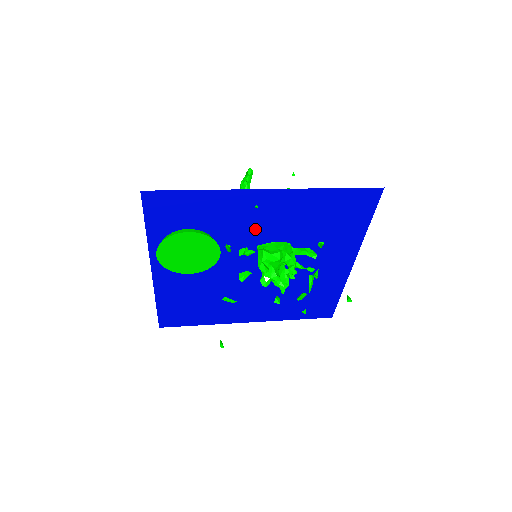
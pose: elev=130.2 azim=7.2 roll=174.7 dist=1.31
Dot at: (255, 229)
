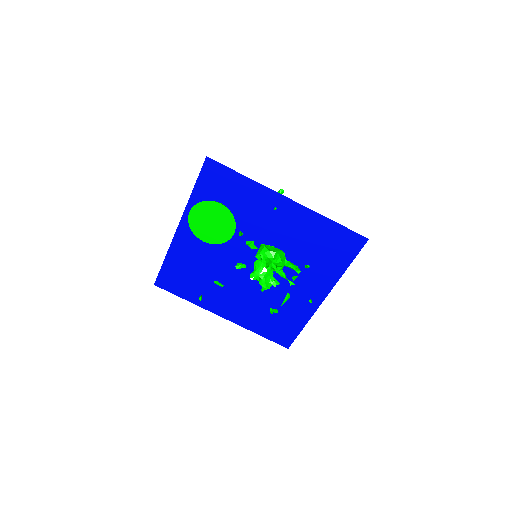
Dot at: (266, 228)
